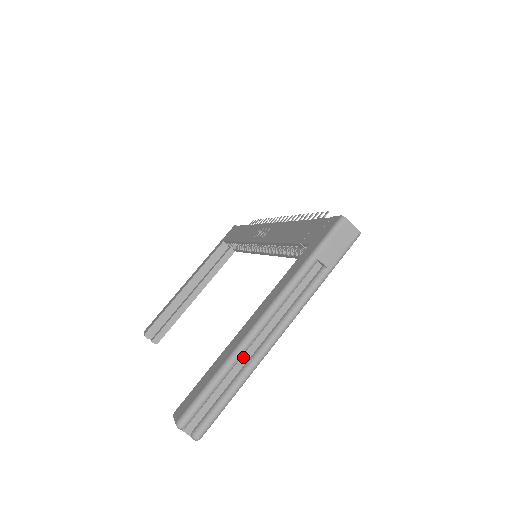
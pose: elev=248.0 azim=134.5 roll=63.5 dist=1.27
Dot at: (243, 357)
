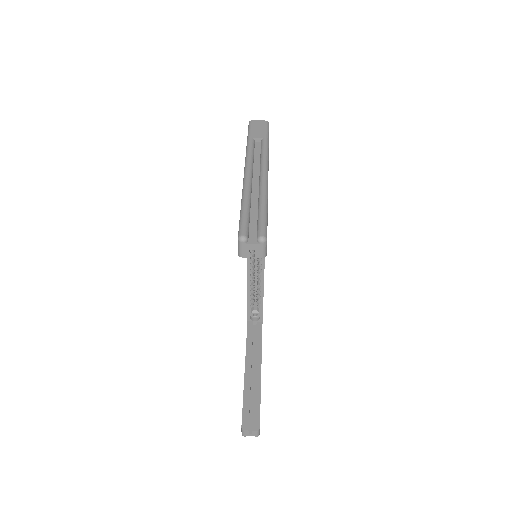
Dot at: (253, 194)
